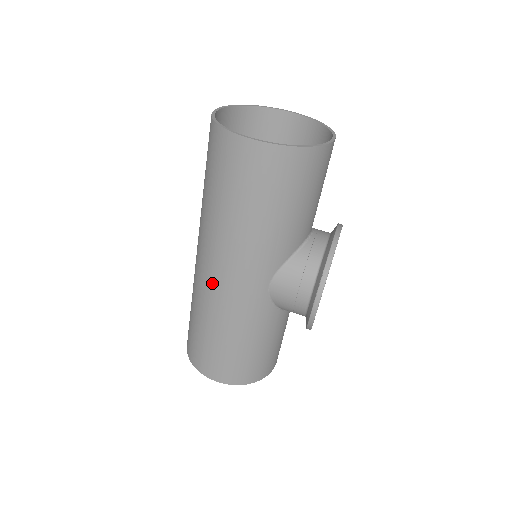
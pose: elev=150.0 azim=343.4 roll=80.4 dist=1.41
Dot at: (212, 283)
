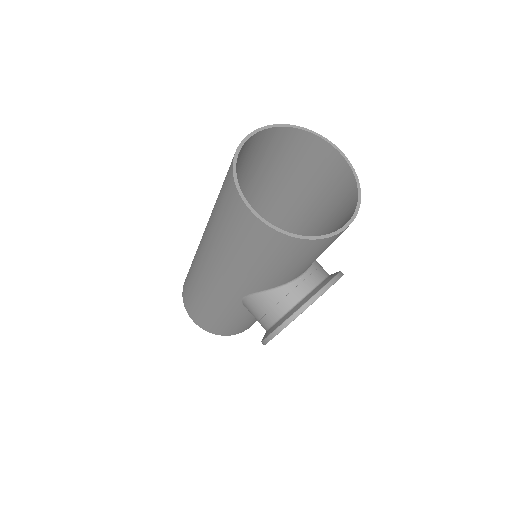
Dot at: (201, 267)
